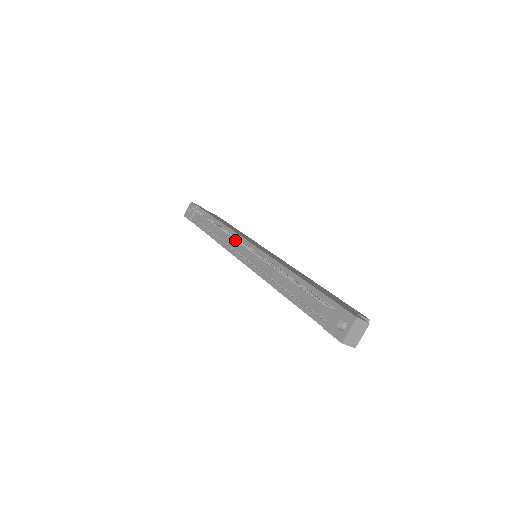
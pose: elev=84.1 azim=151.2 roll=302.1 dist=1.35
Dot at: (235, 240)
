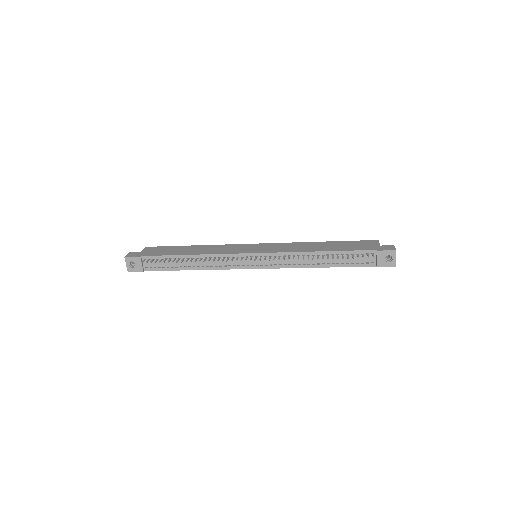
Dot at: occluded
